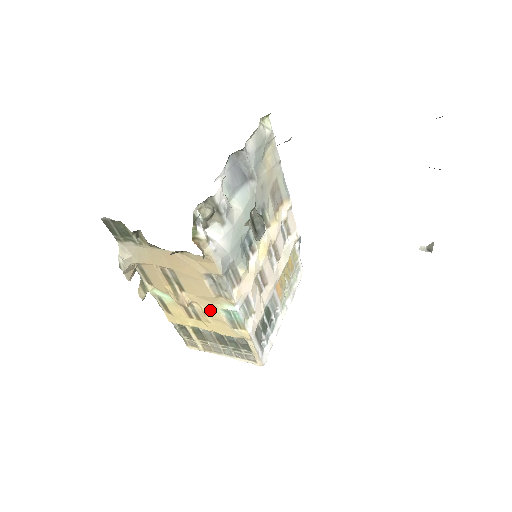
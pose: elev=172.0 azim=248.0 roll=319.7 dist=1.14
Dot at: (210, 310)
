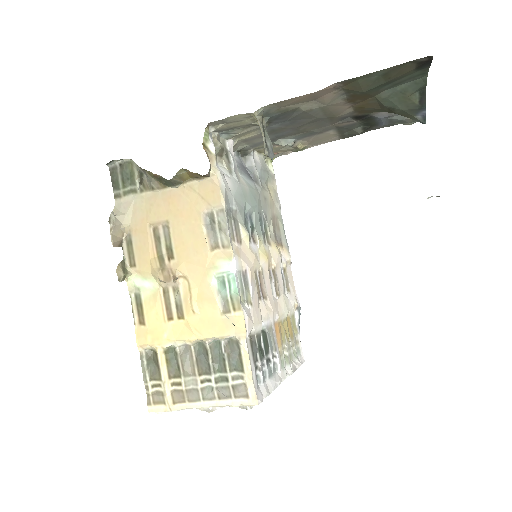
Dot at: (199, 284)
